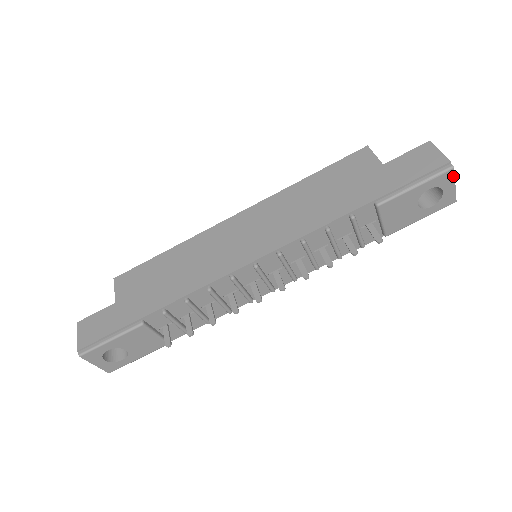
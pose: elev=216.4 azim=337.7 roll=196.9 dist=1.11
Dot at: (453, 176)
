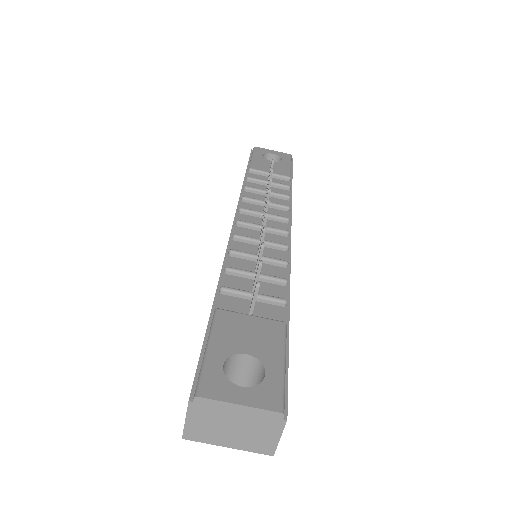
Dot at: (262, 149)
